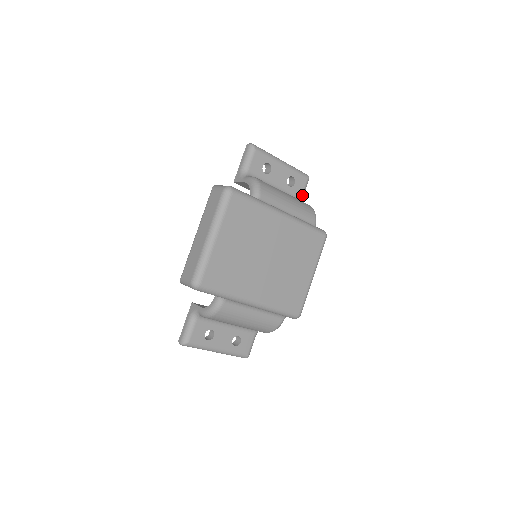
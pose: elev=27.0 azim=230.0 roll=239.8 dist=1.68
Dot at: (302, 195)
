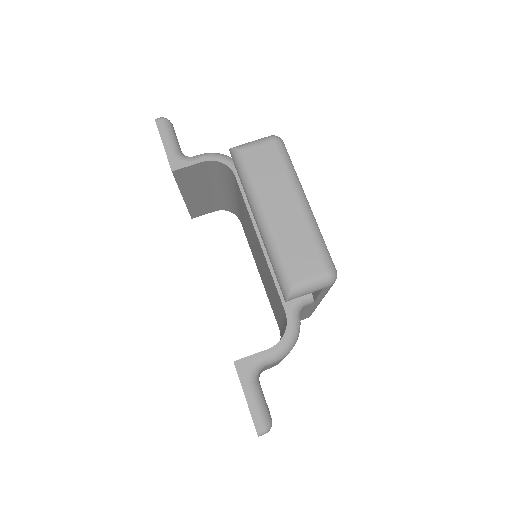
Dot at: occluded
